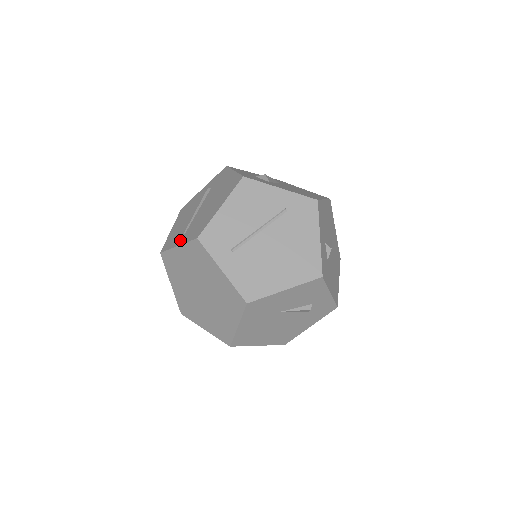
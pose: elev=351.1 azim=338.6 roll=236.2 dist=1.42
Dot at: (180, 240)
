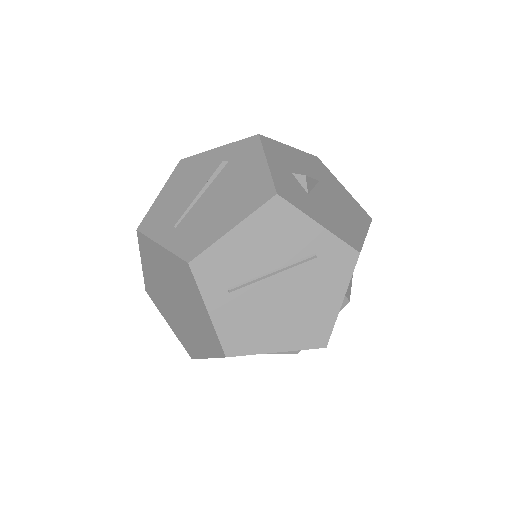
Dot at: (166, 236)
